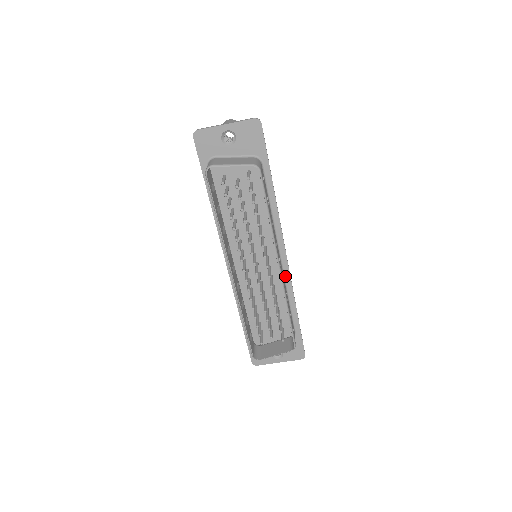
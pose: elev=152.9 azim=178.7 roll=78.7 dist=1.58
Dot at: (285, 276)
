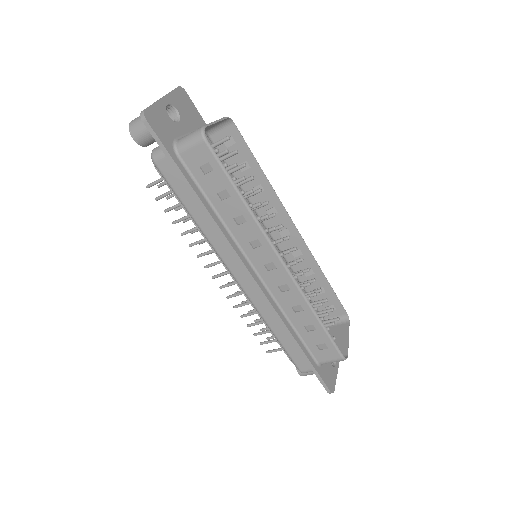
Dot at: (286, 258)
